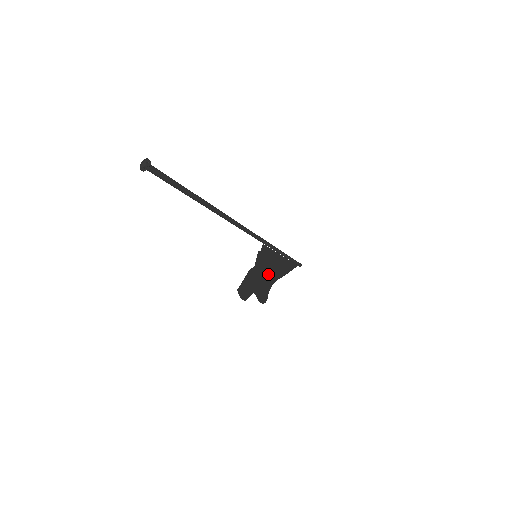
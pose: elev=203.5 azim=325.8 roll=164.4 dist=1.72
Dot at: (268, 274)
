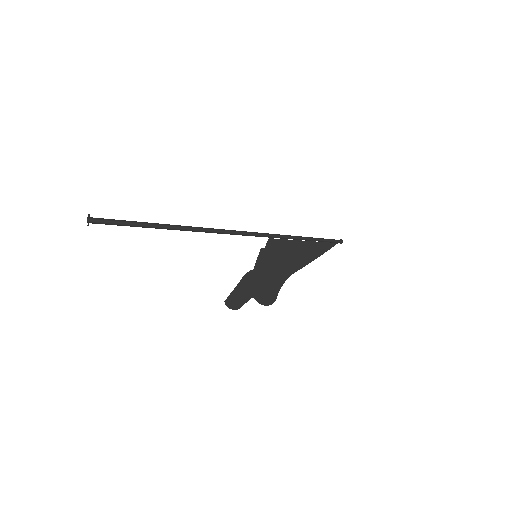
Dot at: (279, 270)
